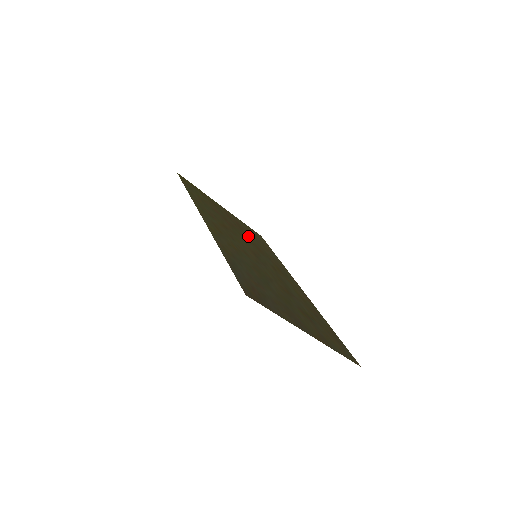
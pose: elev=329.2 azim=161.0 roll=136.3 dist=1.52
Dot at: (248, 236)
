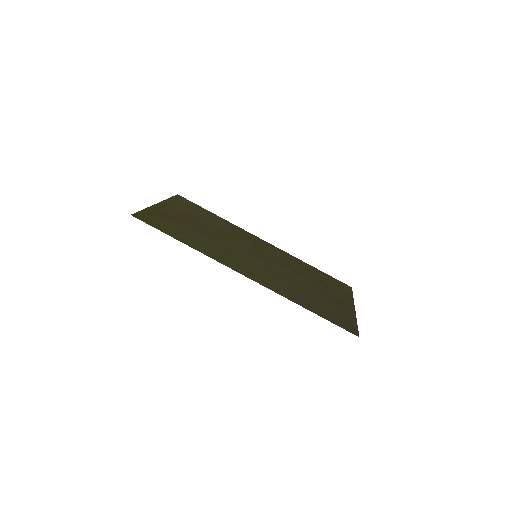
Dot at: (209, 225)
